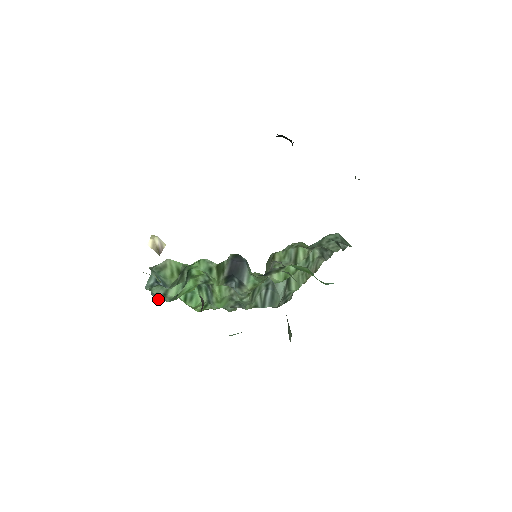
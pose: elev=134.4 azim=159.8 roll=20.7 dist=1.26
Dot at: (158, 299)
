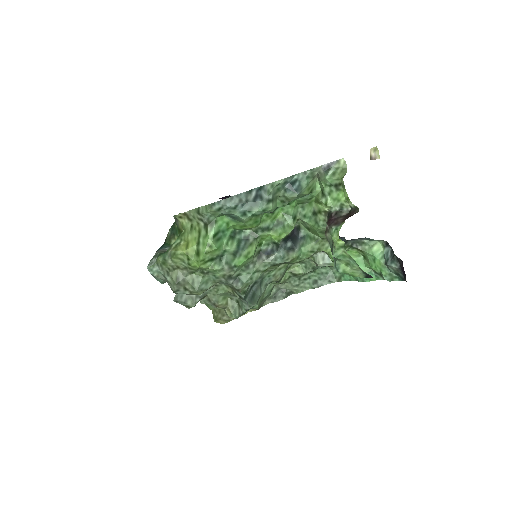
Dot at: (235, 205)
